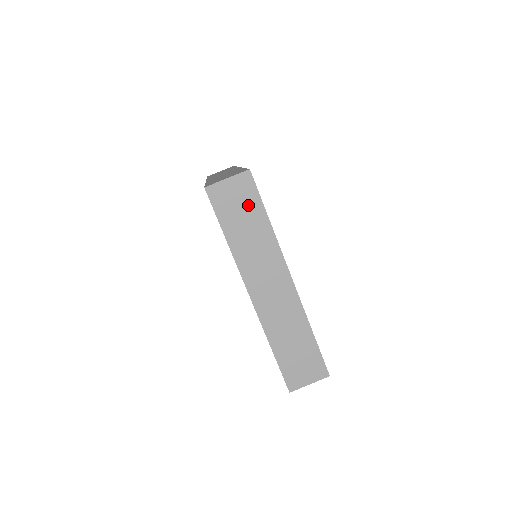
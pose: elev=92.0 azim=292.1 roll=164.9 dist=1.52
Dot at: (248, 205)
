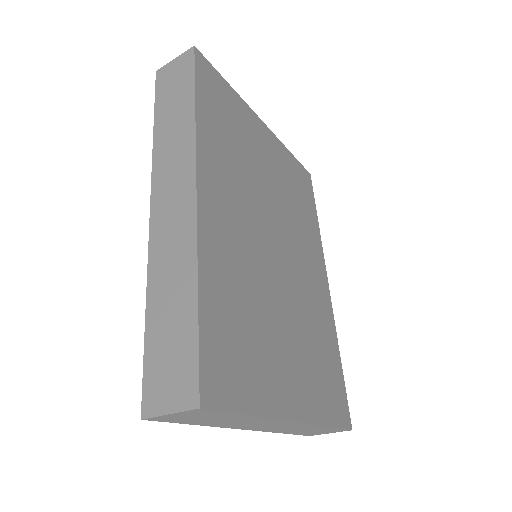
Dot at: (213, 416)
